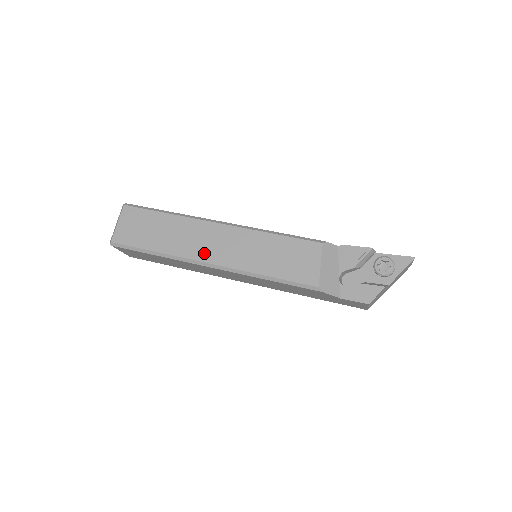
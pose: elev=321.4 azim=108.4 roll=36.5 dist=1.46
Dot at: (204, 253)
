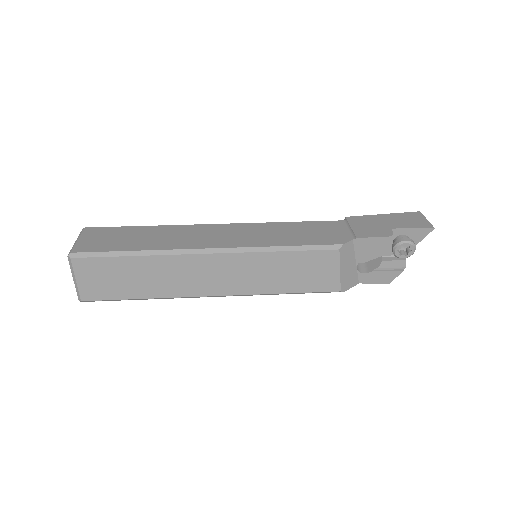
Dot at: (204, 288)
